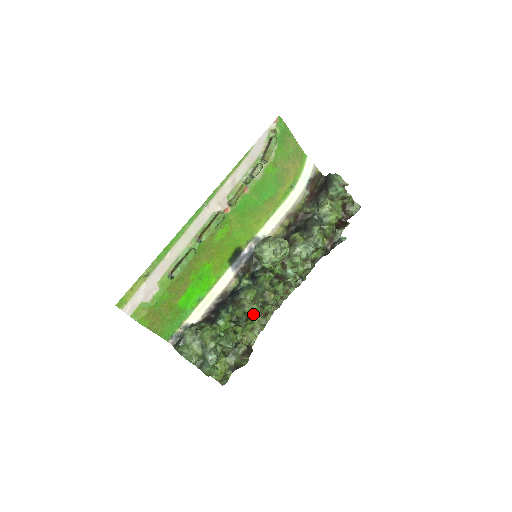
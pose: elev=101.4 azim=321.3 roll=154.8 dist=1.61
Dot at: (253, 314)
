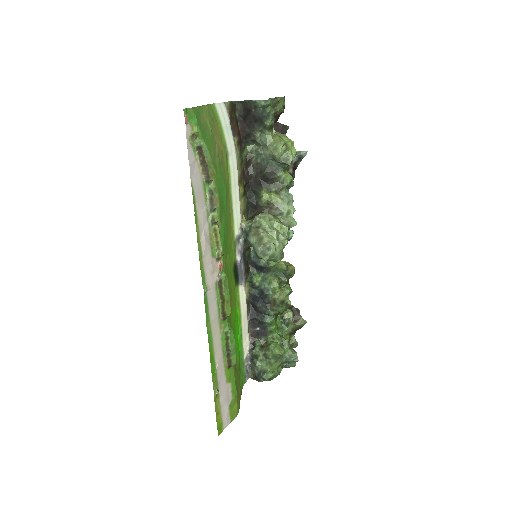
Dot at: occluded
